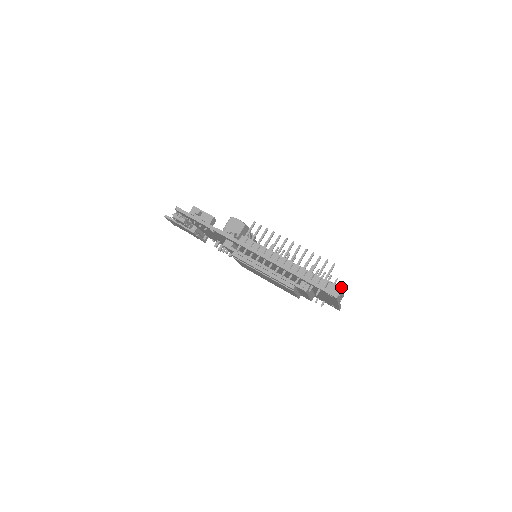
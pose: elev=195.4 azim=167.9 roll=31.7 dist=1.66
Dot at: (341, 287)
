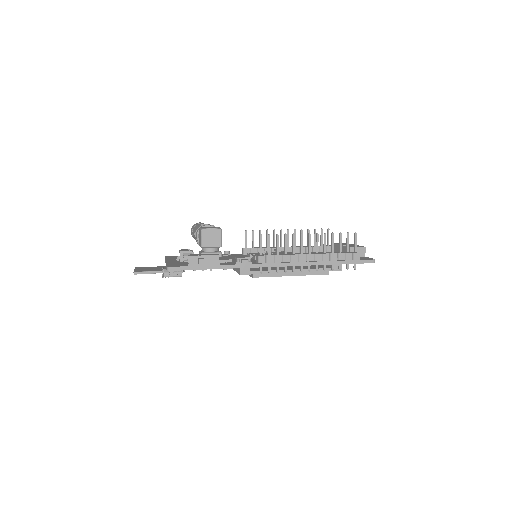
Dot at: (364, 247)
